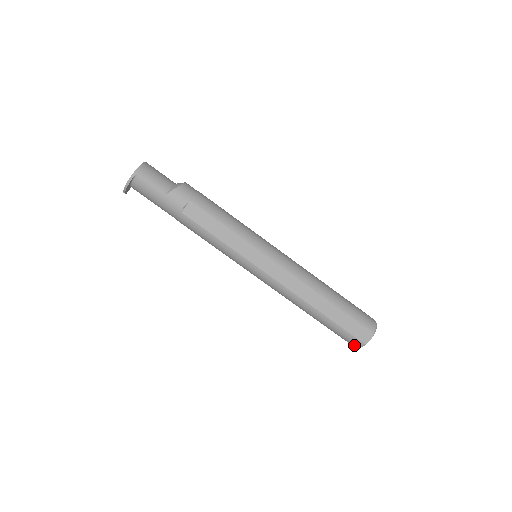
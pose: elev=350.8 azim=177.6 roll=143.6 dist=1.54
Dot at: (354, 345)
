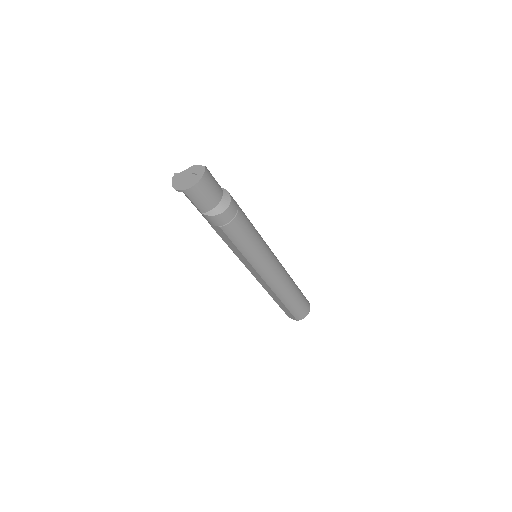
Dot at: occluded
